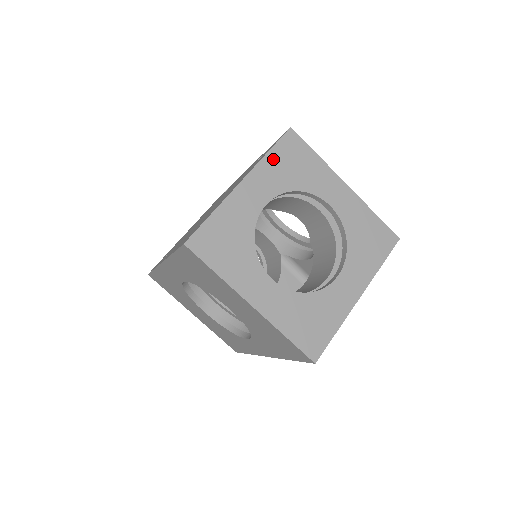
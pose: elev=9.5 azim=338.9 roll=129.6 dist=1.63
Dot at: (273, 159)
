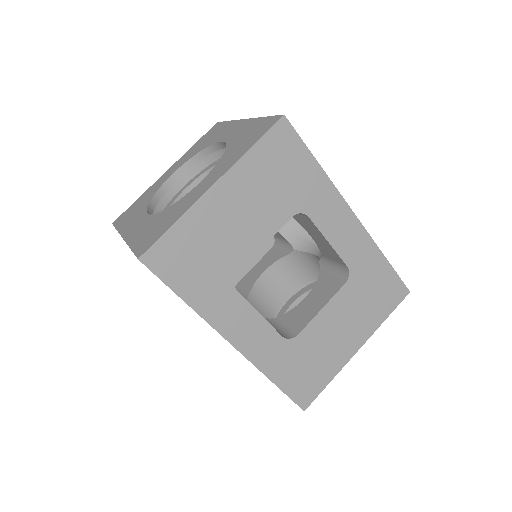
Dot at: (194, 147)
